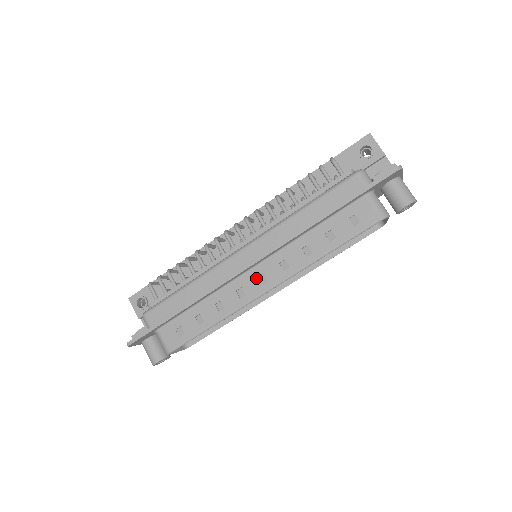
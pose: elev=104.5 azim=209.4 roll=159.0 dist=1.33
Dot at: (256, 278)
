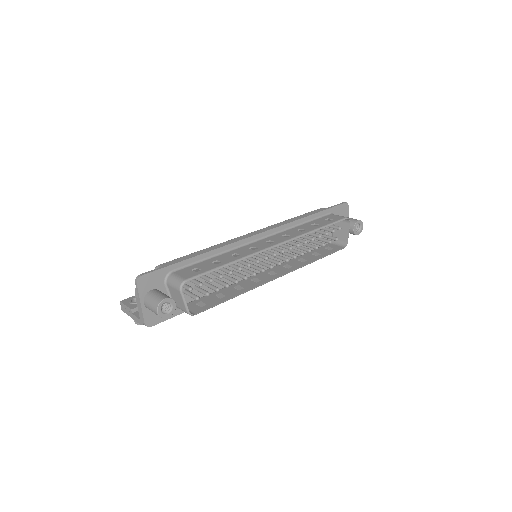
Dot at: (265, 242)
